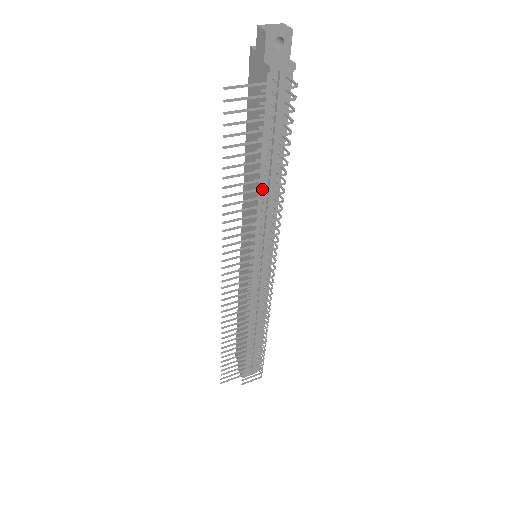
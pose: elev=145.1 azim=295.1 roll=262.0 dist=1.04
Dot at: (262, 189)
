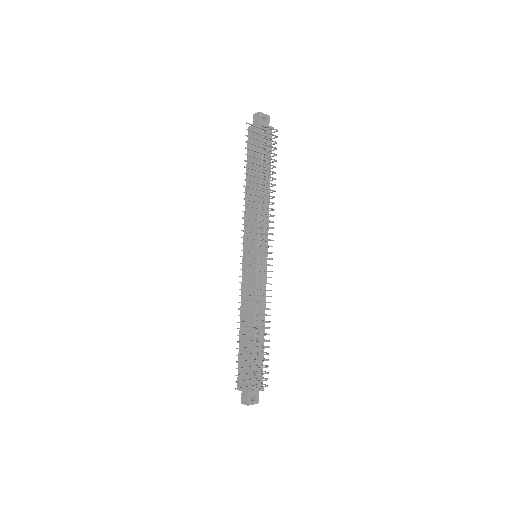
Dot at: (265, 182)
